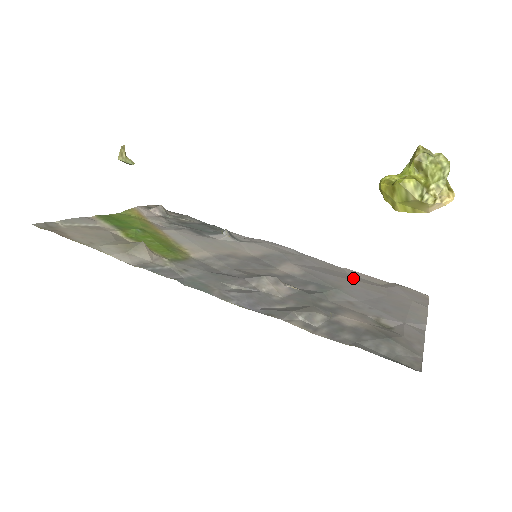
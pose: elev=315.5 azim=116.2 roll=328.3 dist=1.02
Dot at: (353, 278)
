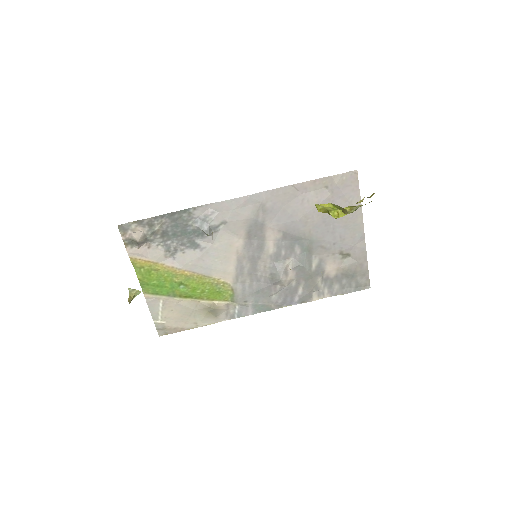
Dot at: (308, 204)
